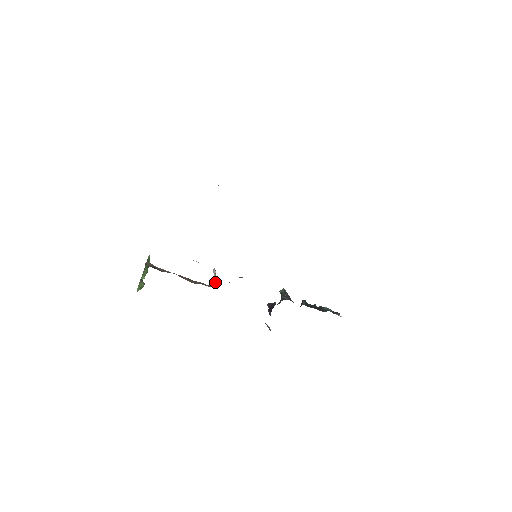
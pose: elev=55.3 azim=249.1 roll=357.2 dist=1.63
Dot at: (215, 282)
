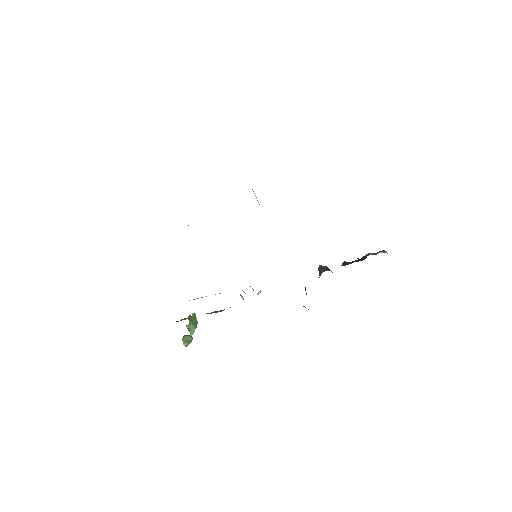
Dot at: occluded
